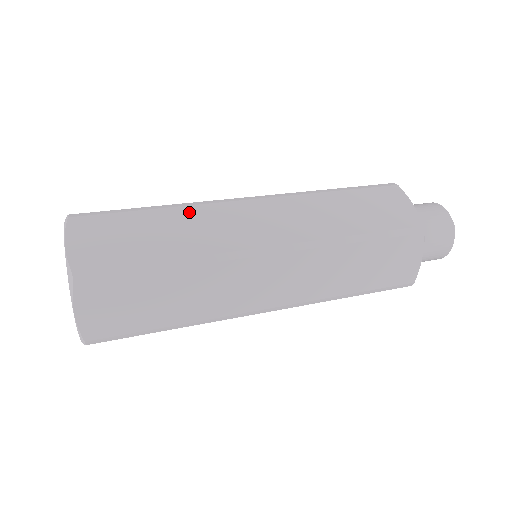
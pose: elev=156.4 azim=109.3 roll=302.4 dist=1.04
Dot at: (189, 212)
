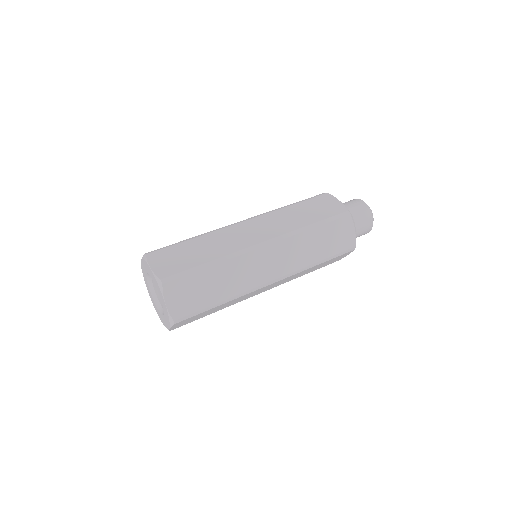
Dot at: (230, 265)
